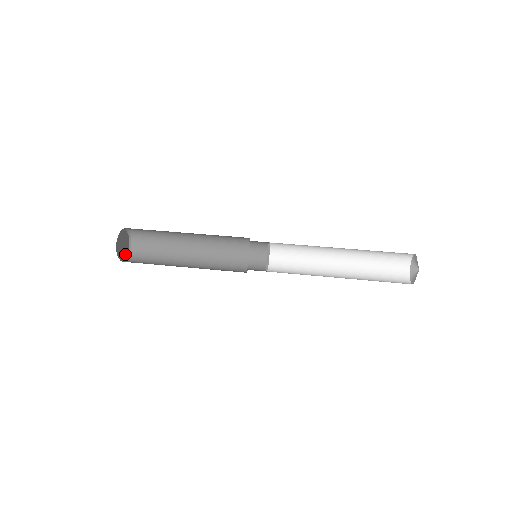
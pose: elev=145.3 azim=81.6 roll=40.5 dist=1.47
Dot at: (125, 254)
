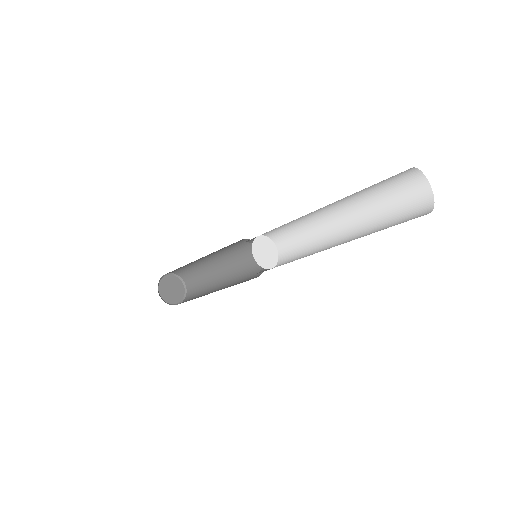
Dot at: (168, 300)
